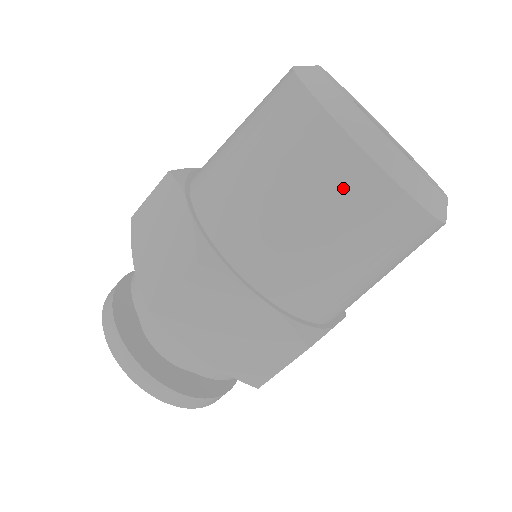
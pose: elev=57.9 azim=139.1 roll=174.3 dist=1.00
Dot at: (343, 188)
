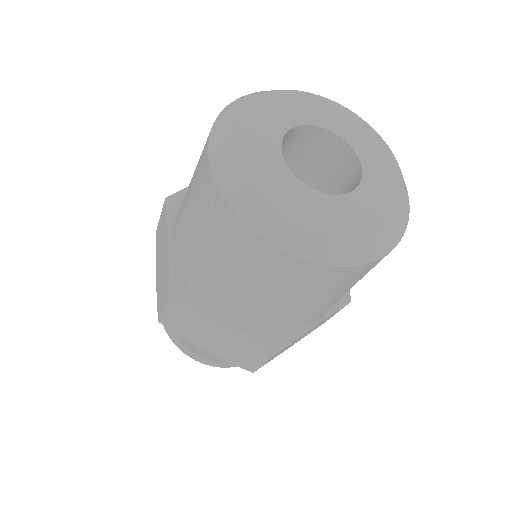
Dot at: (245, 253)
